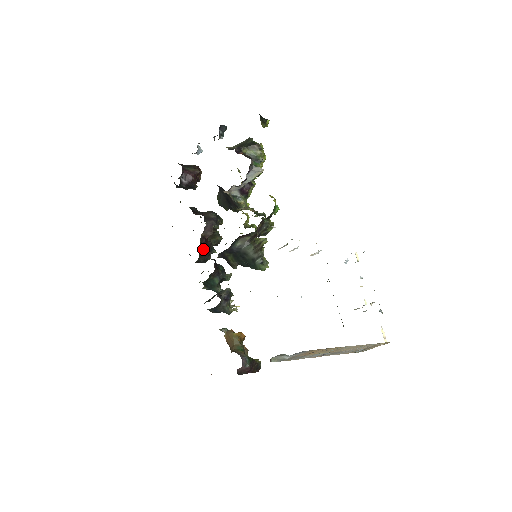
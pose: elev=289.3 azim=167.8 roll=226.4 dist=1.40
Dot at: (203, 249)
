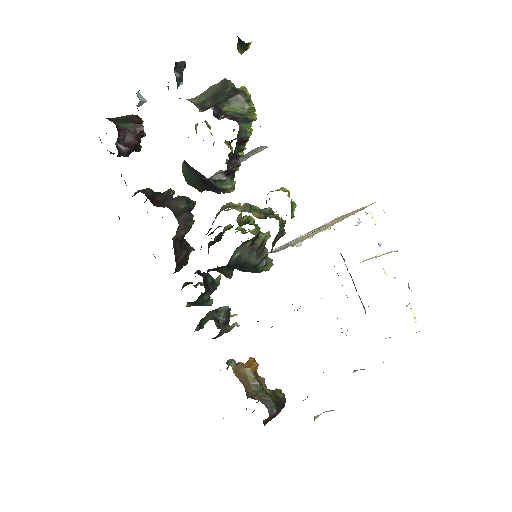
Dot at: (179, 257)
